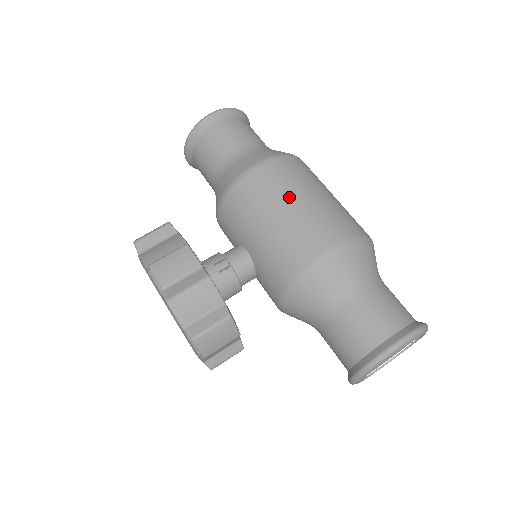
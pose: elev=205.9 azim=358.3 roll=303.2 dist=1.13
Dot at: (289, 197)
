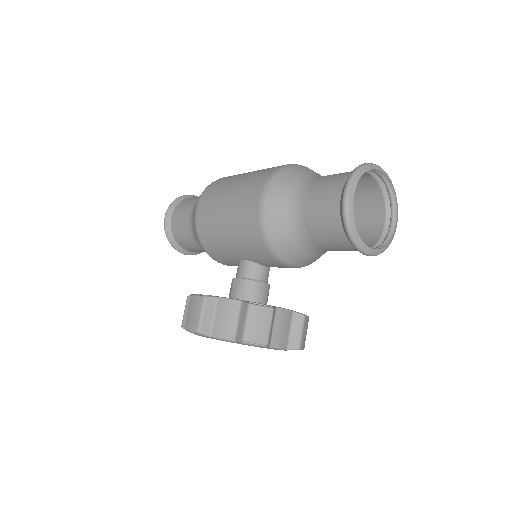
Dot at: (220, 205)
